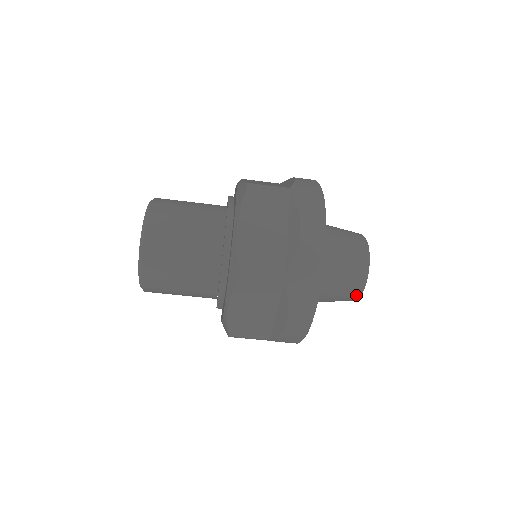
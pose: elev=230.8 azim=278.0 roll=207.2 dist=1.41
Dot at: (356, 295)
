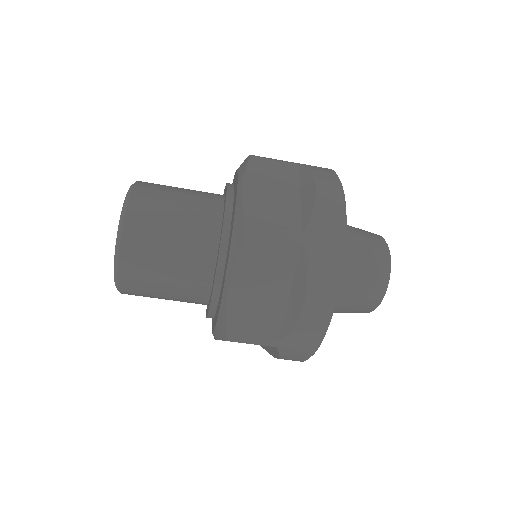
Dot at: occluded
